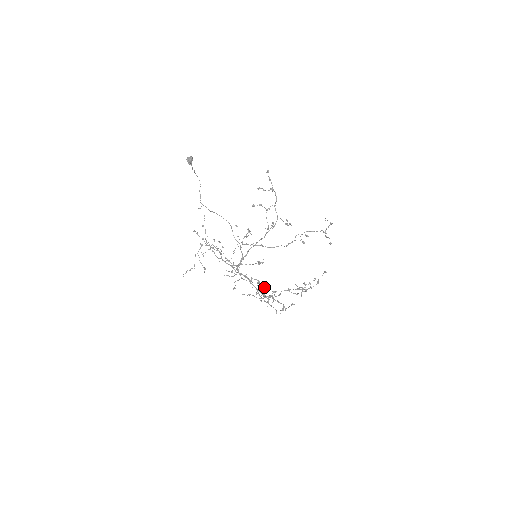
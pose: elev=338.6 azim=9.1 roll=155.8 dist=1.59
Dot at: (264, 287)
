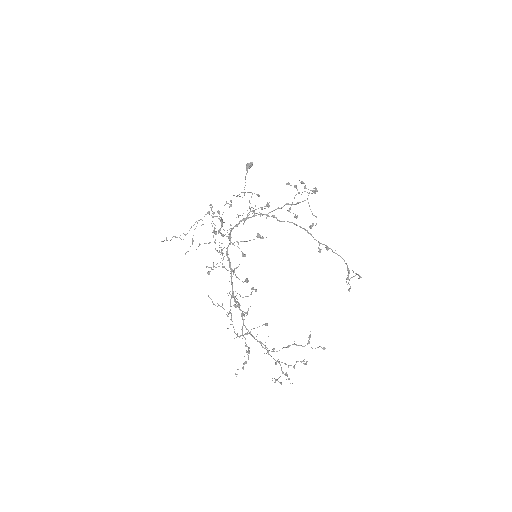
Dot at: occluded
